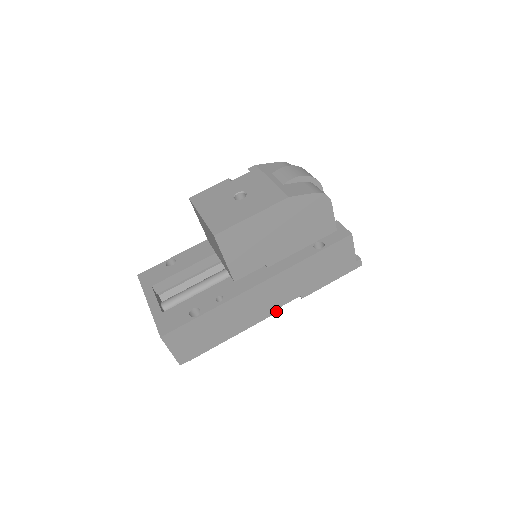
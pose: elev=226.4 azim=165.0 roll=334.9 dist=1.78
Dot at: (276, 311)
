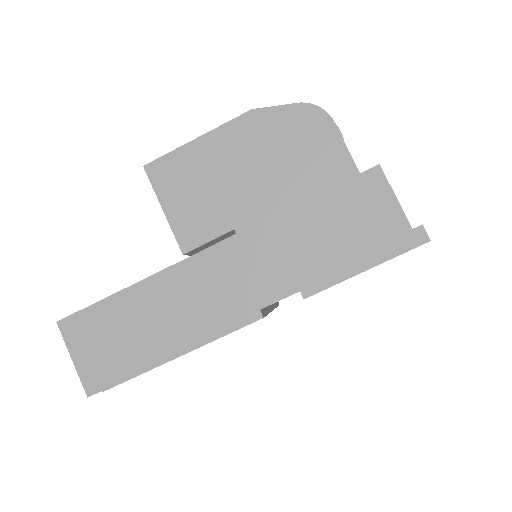
Dot at: (254, 318)
